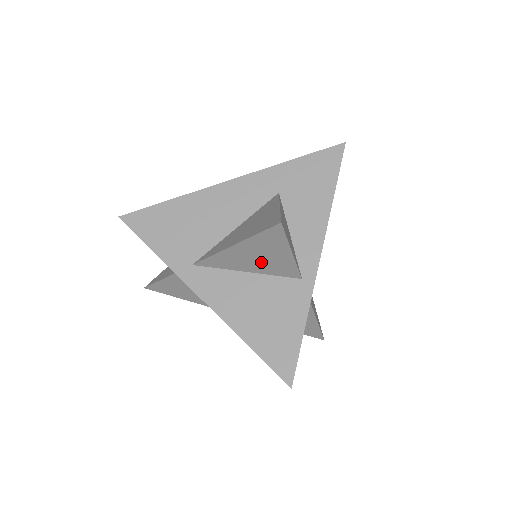
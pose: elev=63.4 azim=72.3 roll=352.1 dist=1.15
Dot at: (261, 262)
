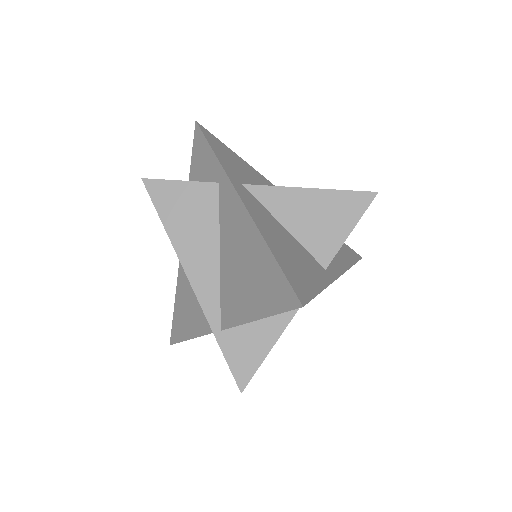
Dot at: (312, 224)
